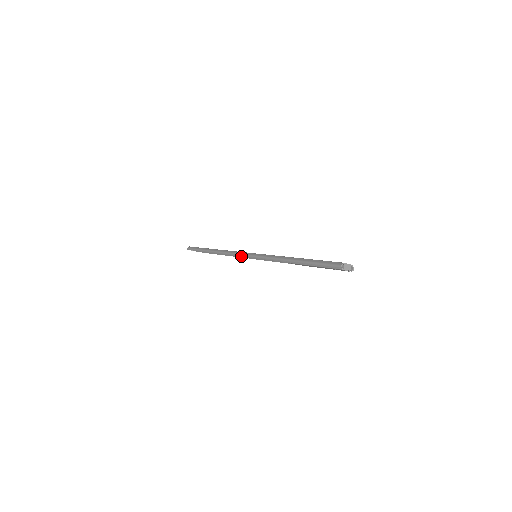
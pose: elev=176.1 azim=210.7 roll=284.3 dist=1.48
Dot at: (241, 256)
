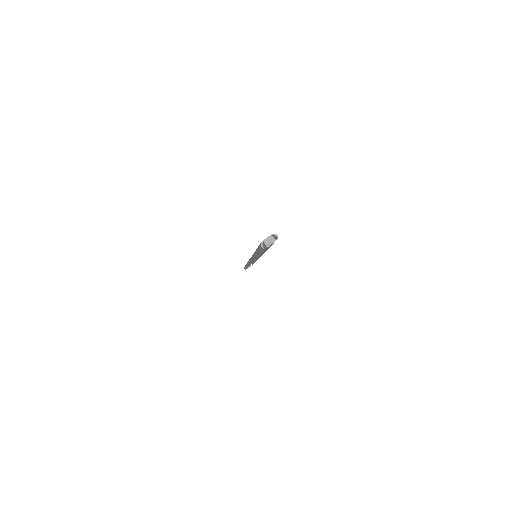
Dot at: (258, 257)
